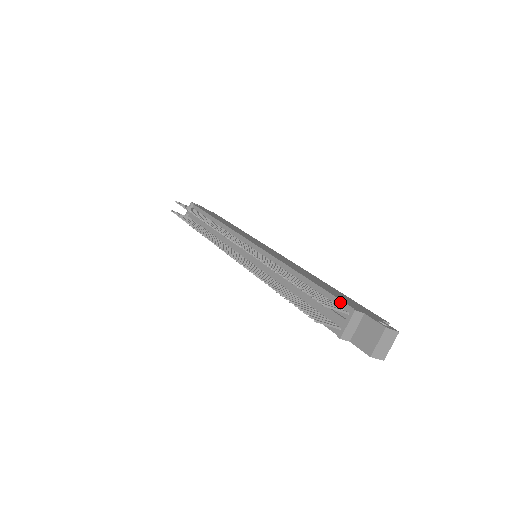
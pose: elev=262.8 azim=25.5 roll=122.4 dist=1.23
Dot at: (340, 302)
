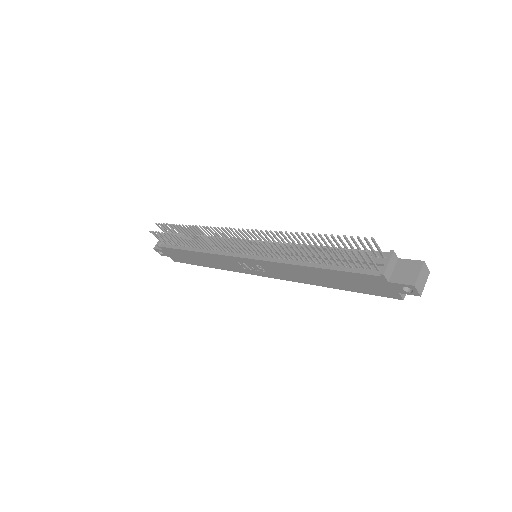
Dot at: occluded
